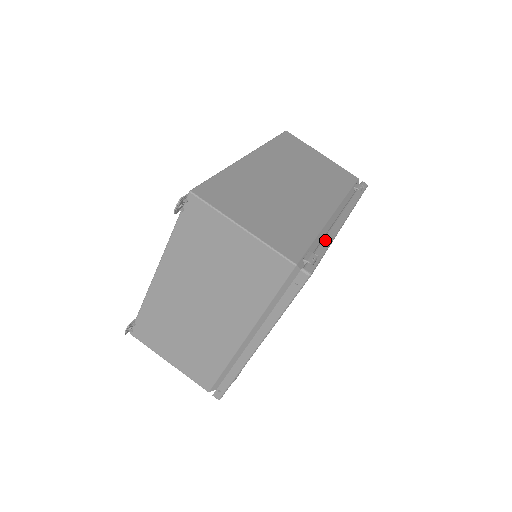
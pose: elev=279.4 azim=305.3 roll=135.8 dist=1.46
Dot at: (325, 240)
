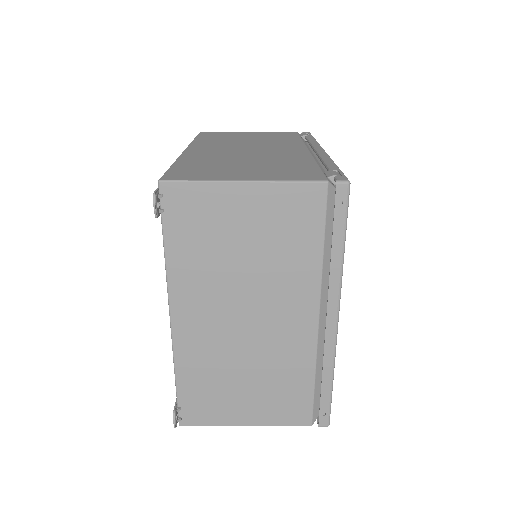
Dot at: (327, 162)
